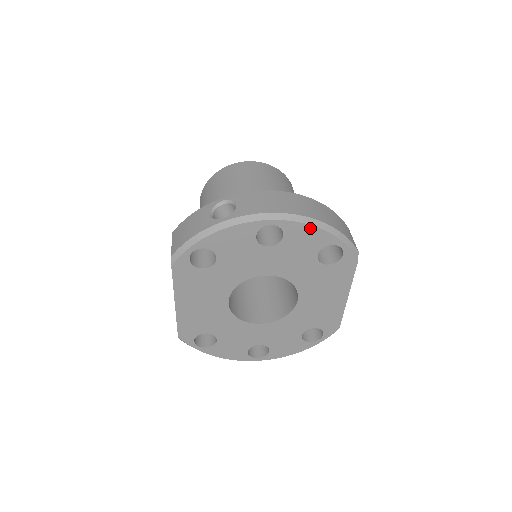
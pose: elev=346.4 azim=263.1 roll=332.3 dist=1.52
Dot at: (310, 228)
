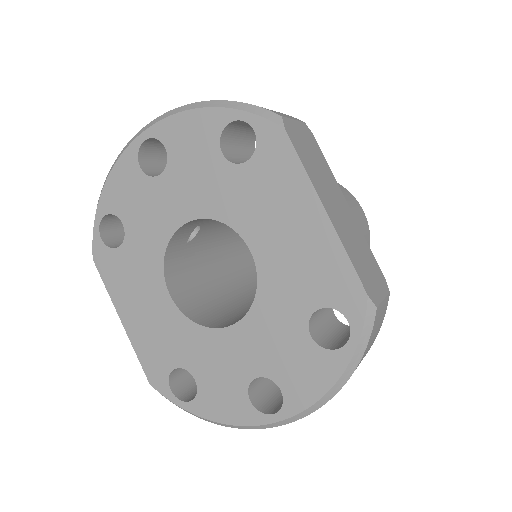
Dot at: (186, 116)
